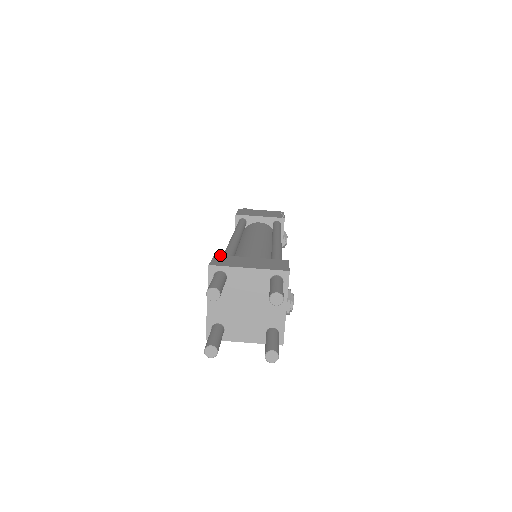
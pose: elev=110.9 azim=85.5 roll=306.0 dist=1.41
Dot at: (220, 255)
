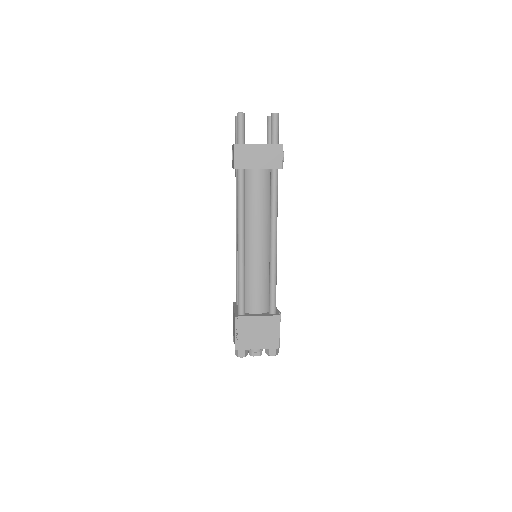
Dot at: occluded
